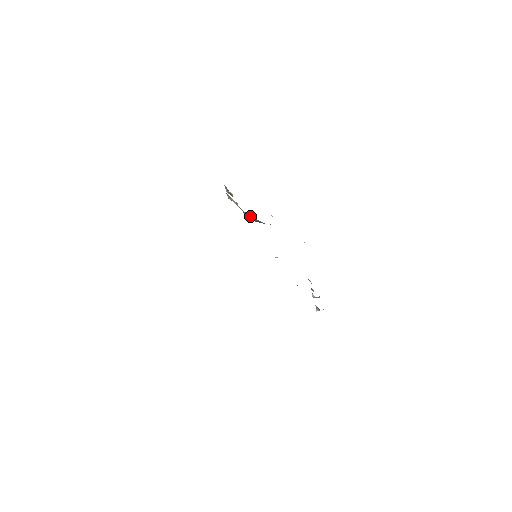
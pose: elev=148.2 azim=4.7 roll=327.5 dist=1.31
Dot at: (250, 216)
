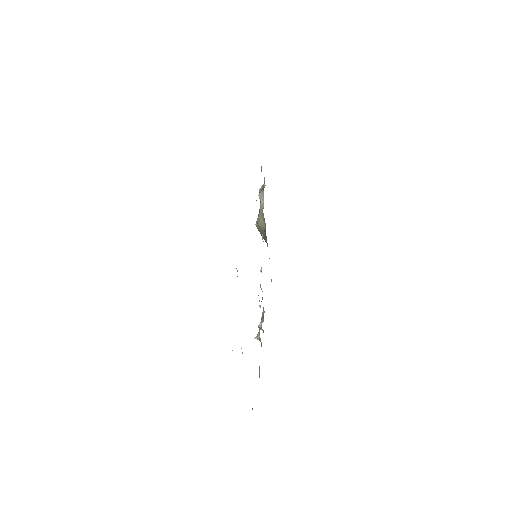
Dot at: (262, 223)
